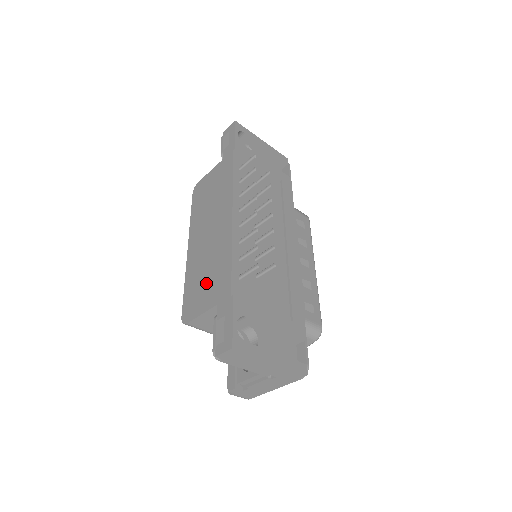
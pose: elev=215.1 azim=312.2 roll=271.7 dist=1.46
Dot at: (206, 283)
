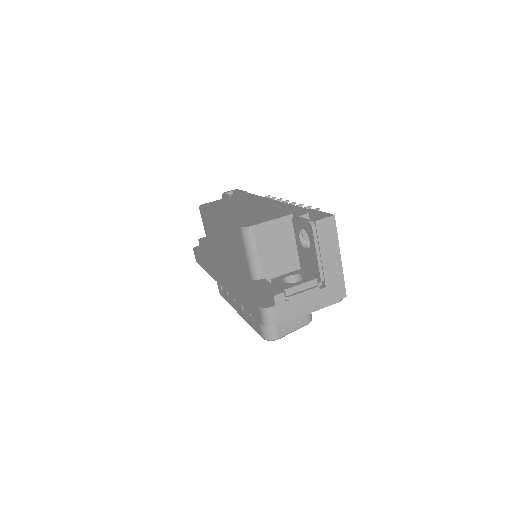
Dot at: (265, 214)
